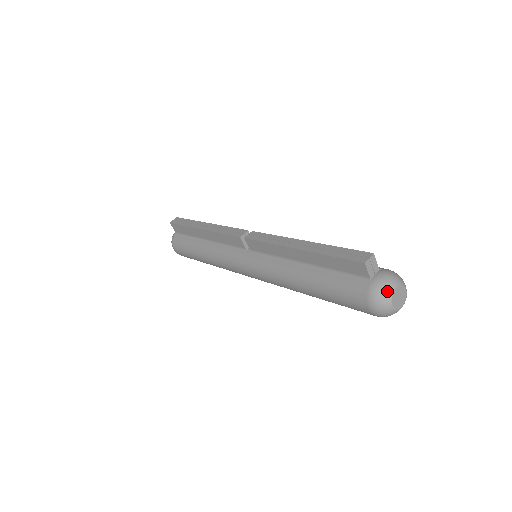
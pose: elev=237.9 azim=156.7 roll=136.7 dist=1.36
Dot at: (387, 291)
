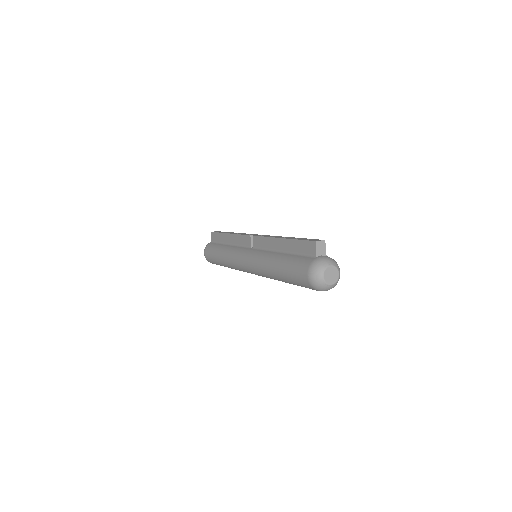
Dot at: (323, 264)
